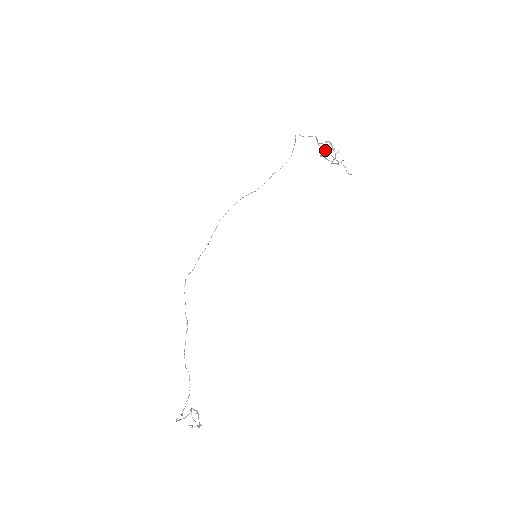
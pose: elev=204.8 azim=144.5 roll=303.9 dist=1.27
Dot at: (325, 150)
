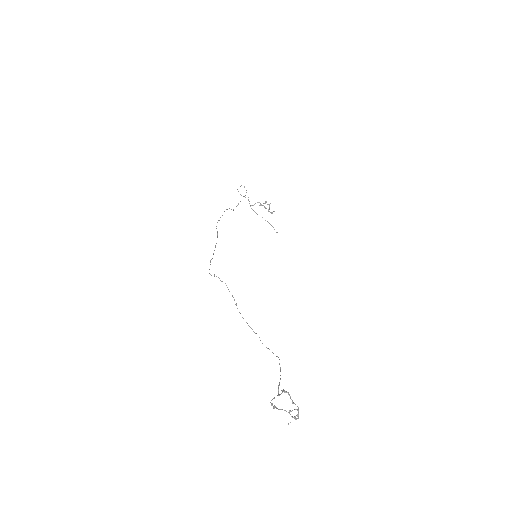
Dot at: (255, 212)
